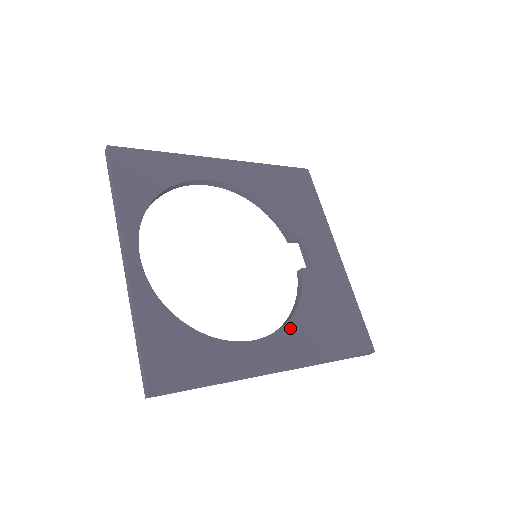
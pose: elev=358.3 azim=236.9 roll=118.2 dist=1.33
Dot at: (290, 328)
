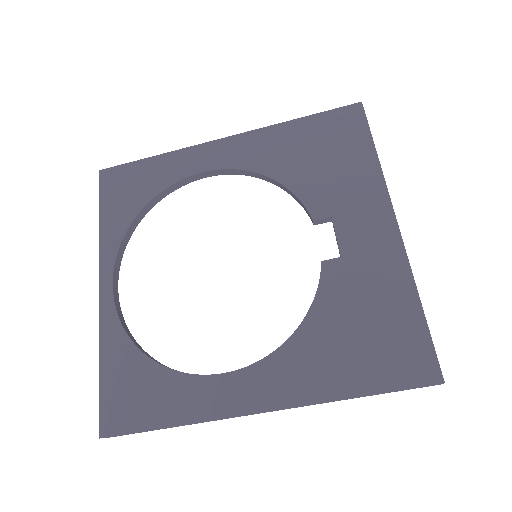
Dot at: (286, 352)
